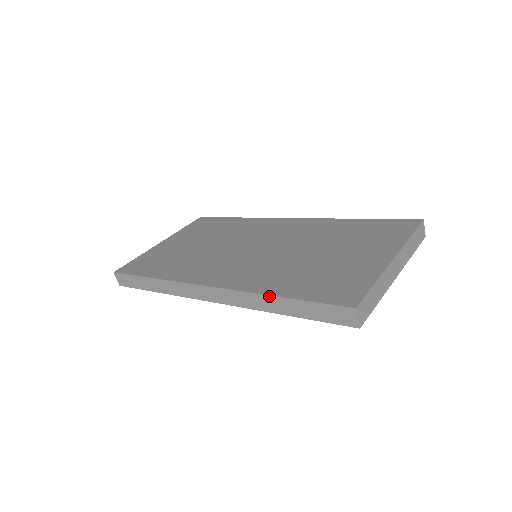
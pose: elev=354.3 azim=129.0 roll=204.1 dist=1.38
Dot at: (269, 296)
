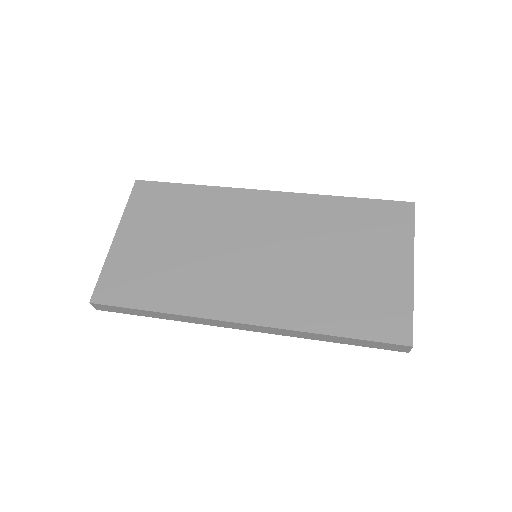
Dot at: (320, 334)
